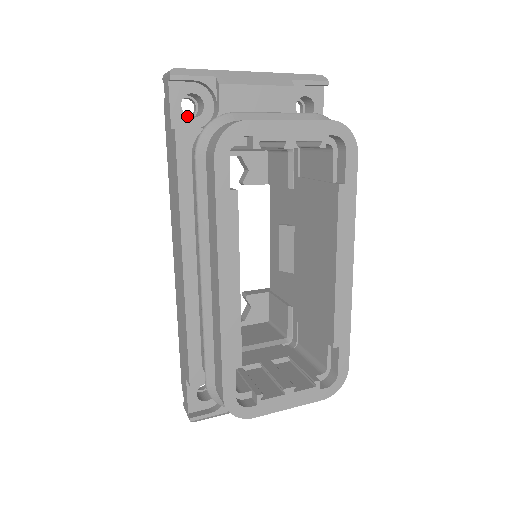
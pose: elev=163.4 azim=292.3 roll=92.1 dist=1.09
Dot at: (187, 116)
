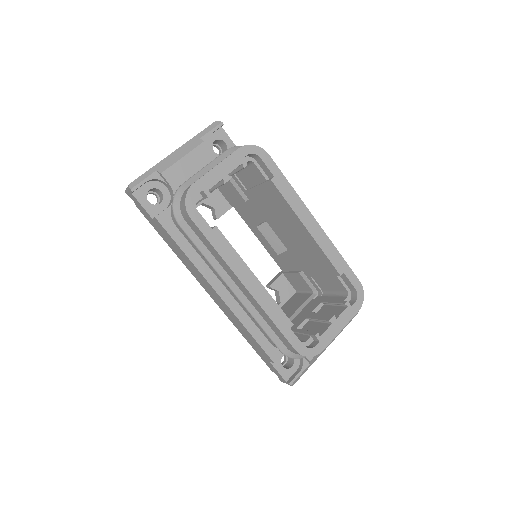
Dot at: (156, 205)
